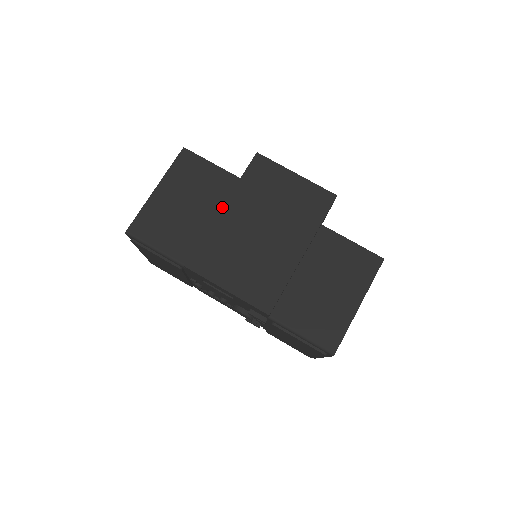
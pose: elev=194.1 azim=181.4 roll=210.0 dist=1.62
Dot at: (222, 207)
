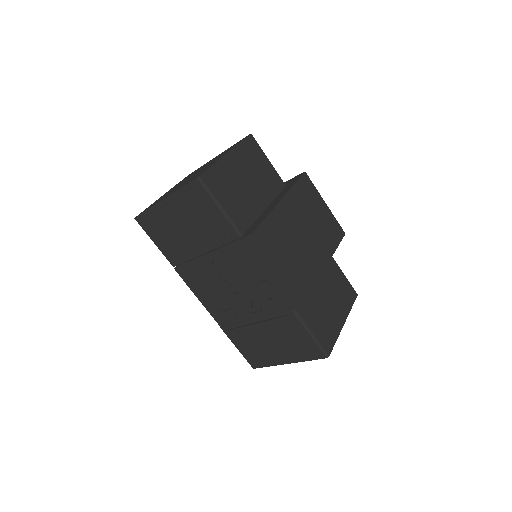
Dot at: (281, 199)
